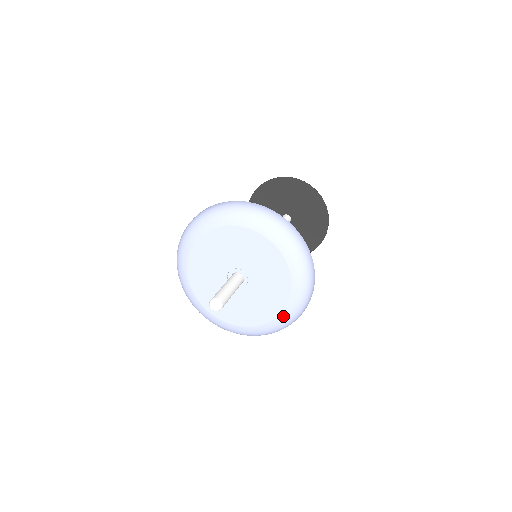
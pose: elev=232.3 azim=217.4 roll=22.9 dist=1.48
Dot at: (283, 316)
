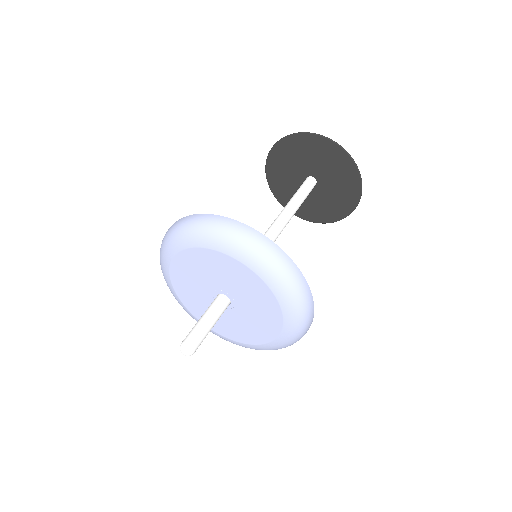
Dot at: (276, 343)
